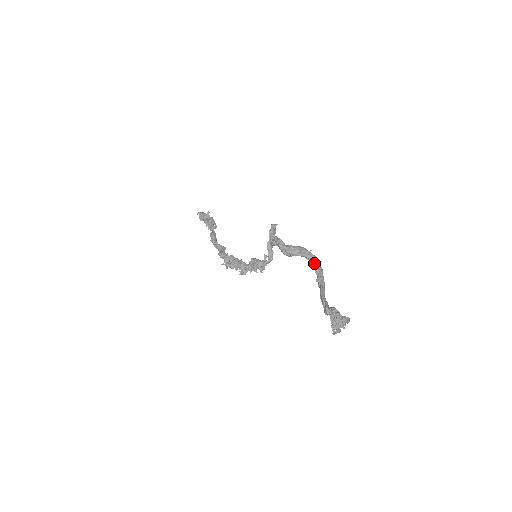
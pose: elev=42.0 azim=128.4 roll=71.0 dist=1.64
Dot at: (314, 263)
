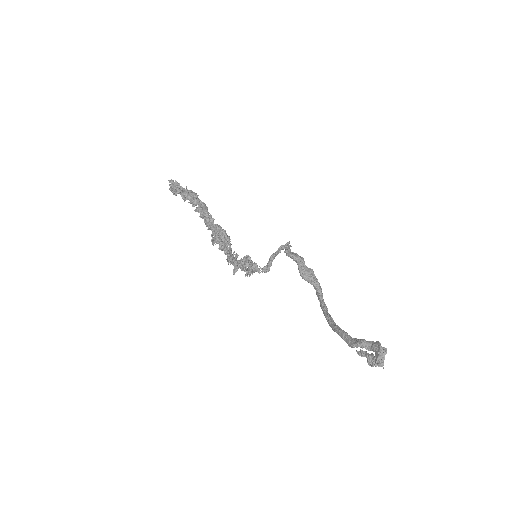
Dot at: (323, 300)
